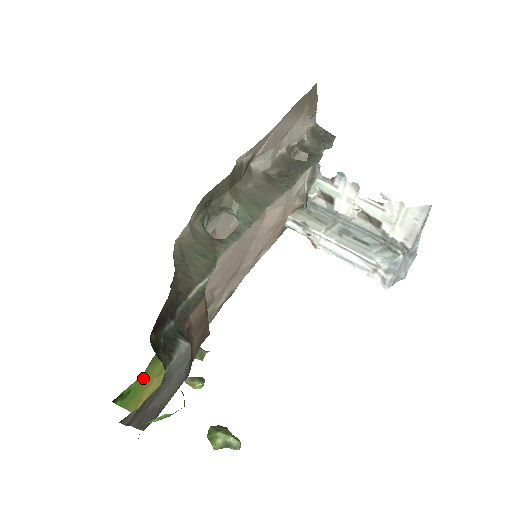
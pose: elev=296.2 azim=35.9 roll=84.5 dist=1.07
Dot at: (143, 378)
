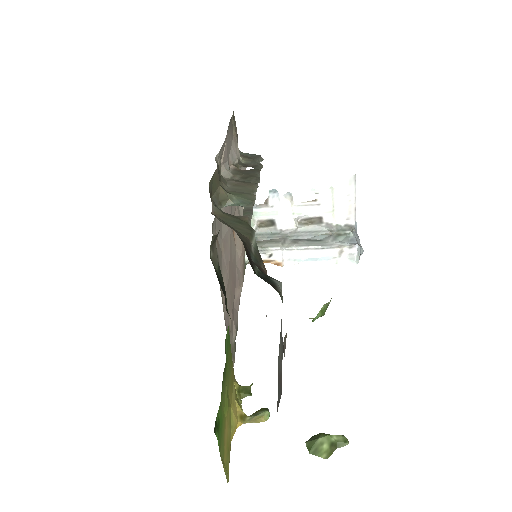
Dot at: (221, 408)
